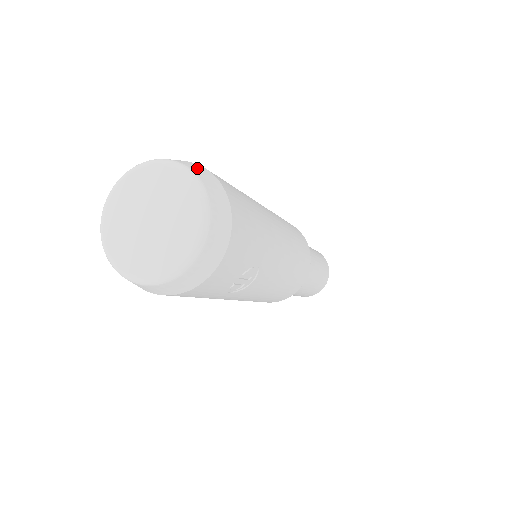
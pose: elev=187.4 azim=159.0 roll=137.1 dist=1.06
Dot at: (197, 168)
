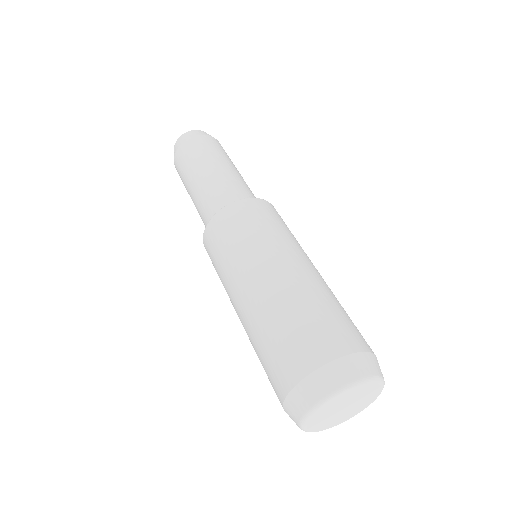
Dot at: occluded
